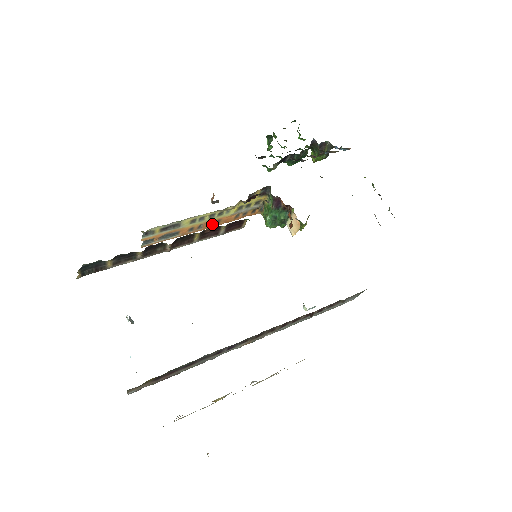
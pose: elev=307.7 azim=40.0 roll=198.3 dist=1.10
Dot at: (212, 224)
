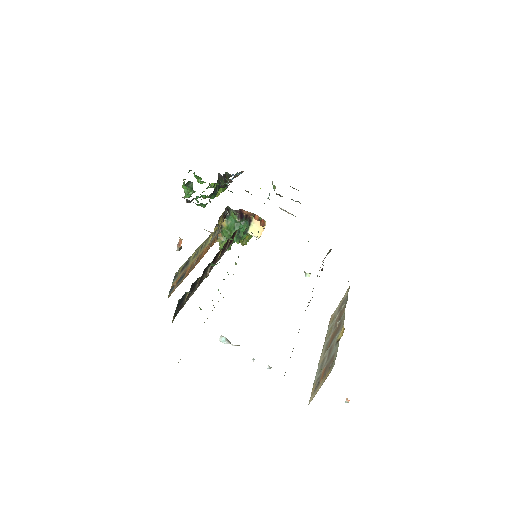
Dot at: (198, 259)
